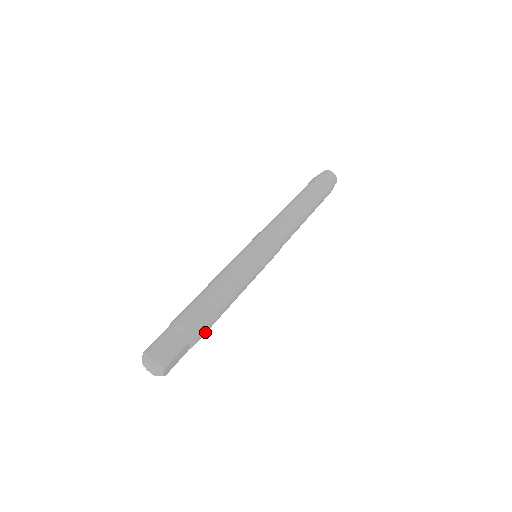
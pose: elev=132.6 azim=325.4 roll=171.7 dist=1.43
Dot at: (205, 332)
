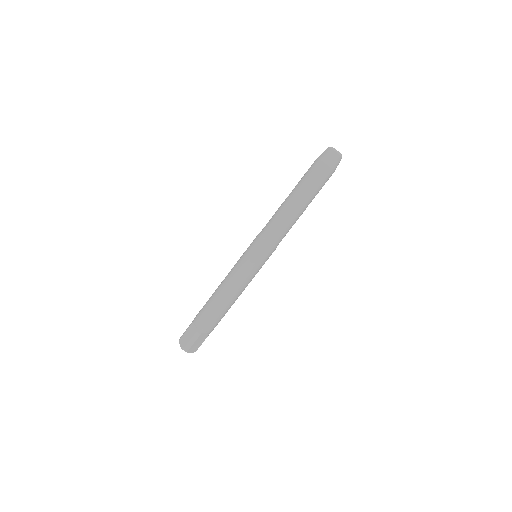
Dot at: (215, 323)
